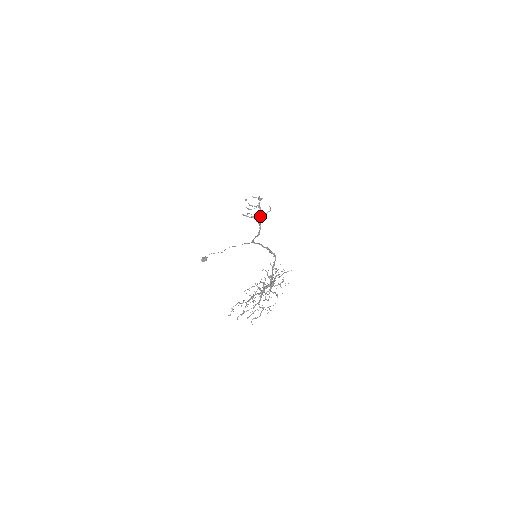
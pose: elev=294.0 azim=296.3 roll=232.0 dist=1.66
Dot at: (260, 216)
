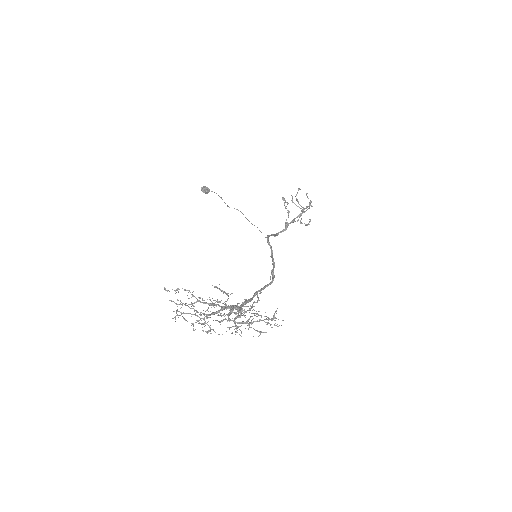
Dot at: occluded
